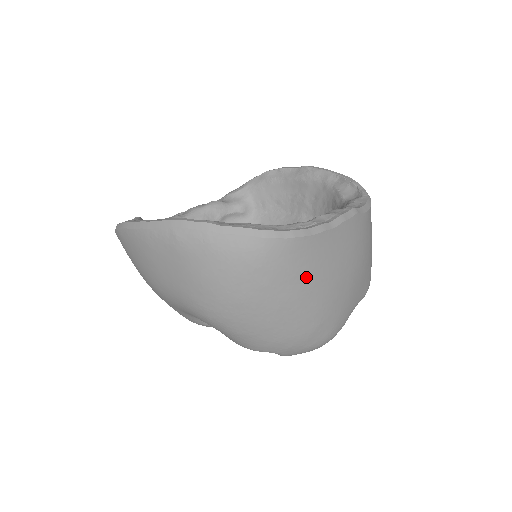
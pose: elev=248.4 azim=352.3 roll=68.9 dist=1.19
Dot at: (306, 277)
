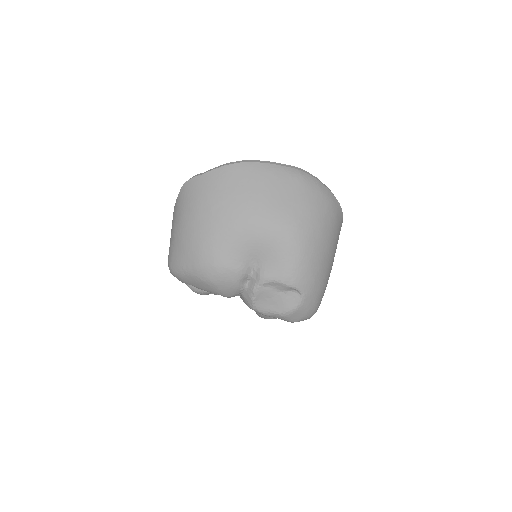
Dot at: (336, 244)
